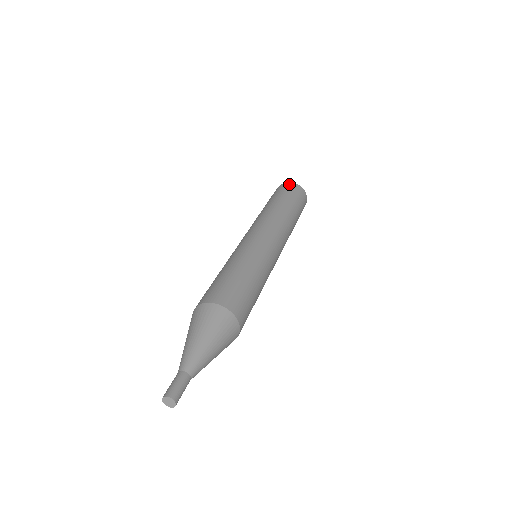
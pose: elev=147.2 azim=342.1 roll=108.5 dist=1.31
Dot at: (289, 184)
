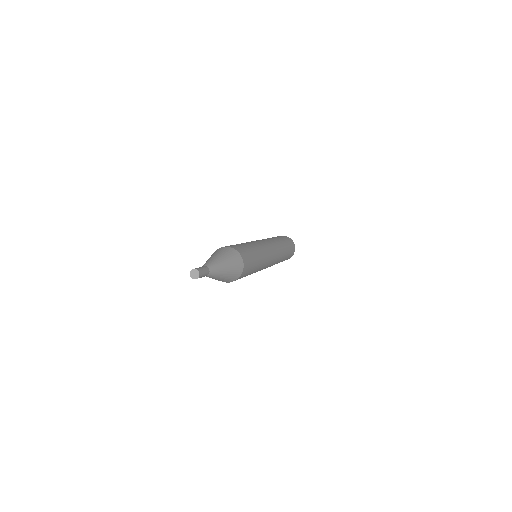
Dot at: occluded
